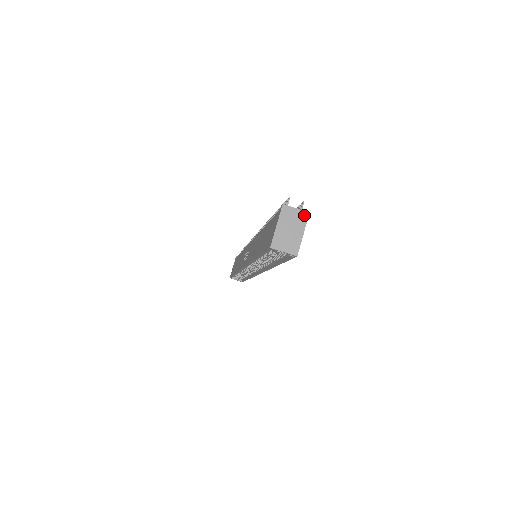
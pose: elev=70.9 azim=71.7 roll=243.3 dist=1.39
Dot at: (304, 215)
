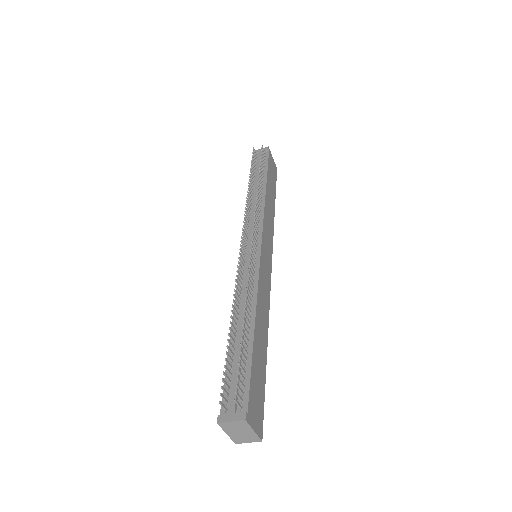
Dot at: (242, 422)
